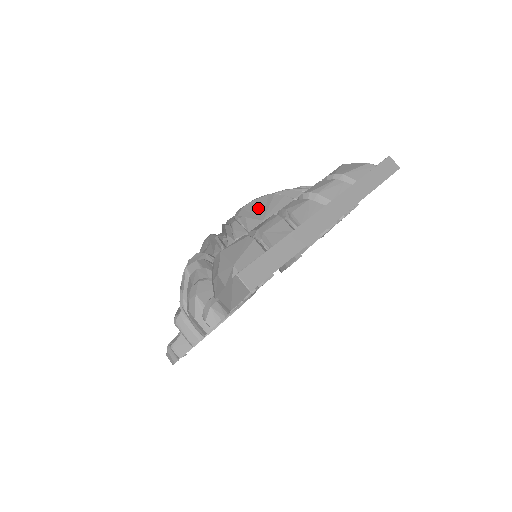
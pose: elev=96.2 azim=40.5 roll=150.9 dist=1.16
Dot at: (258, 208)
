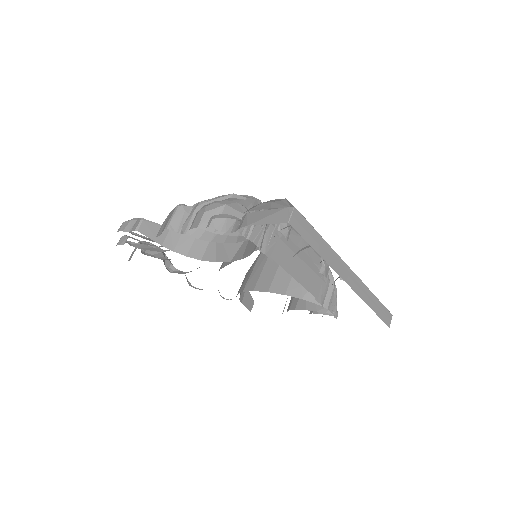
Dot at: occluded
